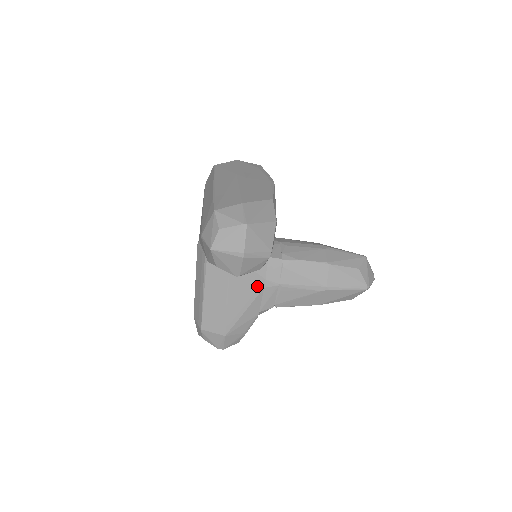
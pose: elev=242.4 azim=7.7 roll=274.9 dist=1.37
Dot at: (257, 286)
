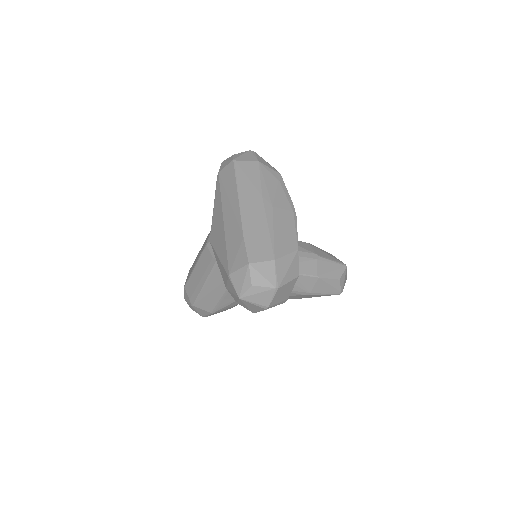
Dot at: occluded
